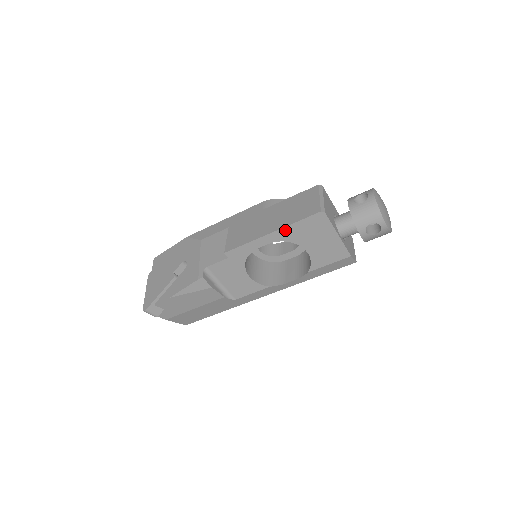
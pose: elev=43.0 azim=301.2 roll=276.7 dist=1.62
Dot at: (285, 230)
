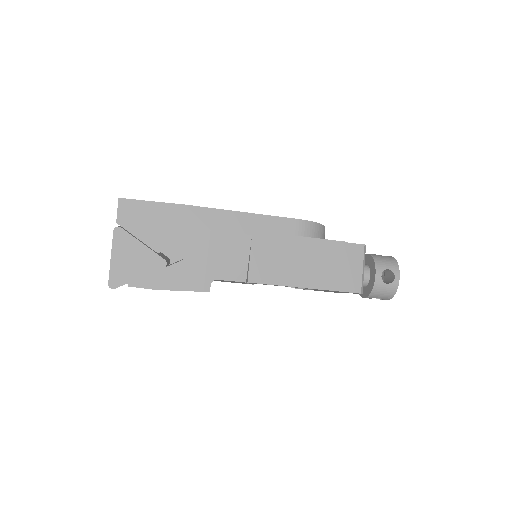
Dot at: (319, 289)
